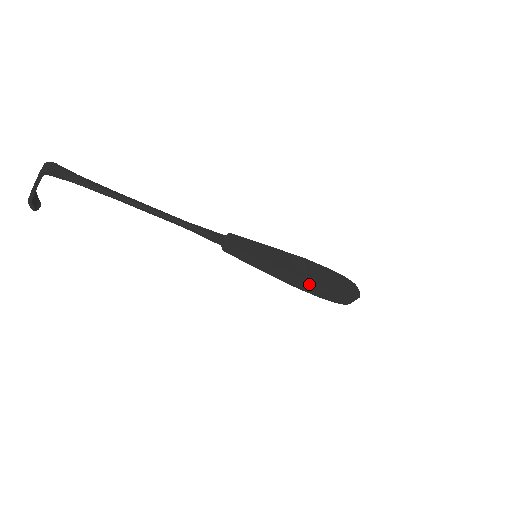
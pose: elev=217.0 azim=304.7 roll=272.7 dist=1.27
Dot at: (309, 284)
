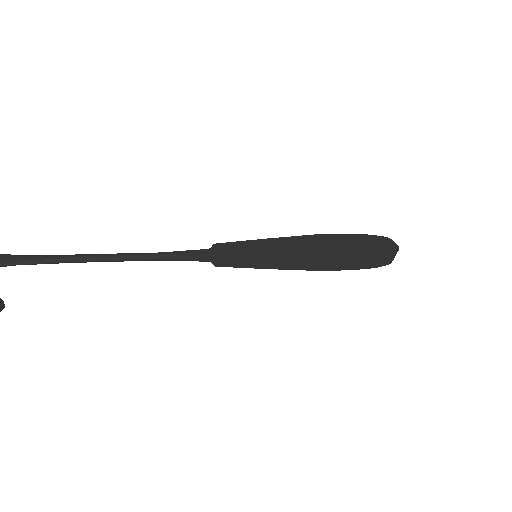
Dot at: (330, 260)
